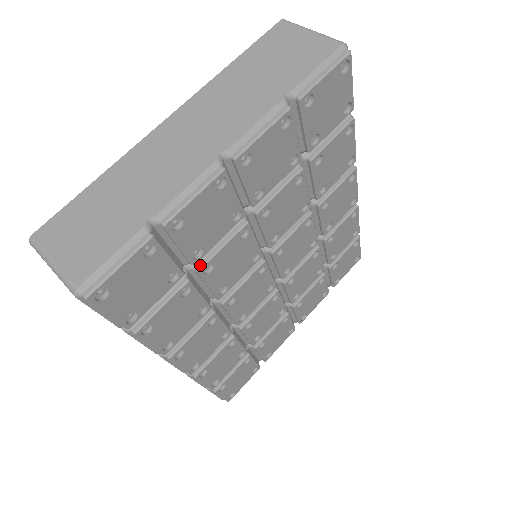
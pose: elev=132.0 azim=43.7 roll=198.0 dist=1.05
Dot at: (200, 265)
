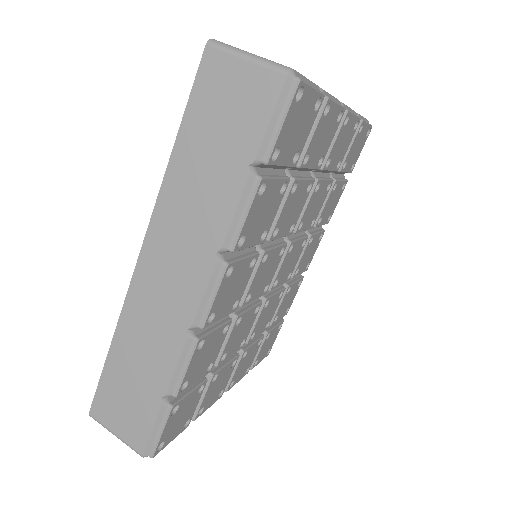
Dot at: (295, 177)
